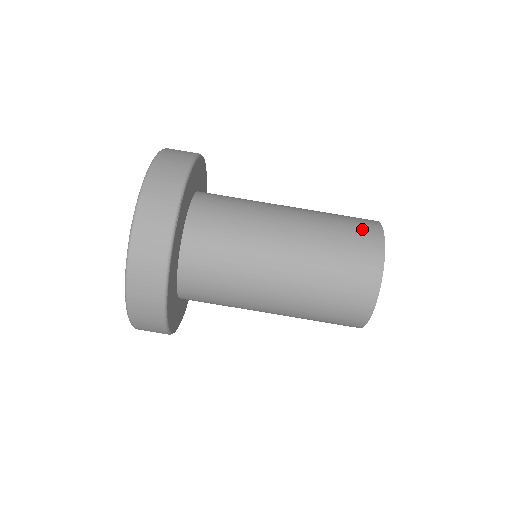
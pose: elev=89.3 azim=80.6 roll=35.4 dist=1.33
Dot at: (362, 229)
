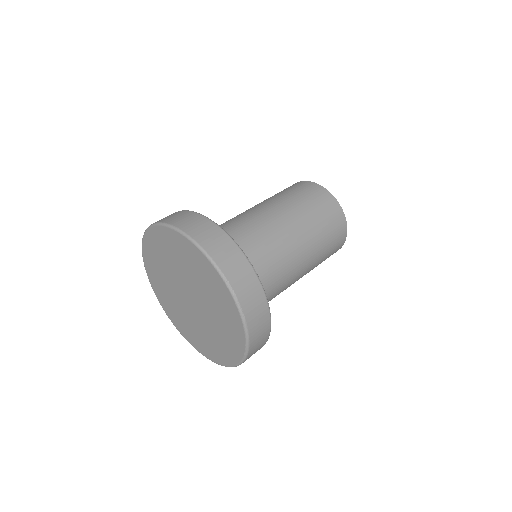
Dot at: occluded
